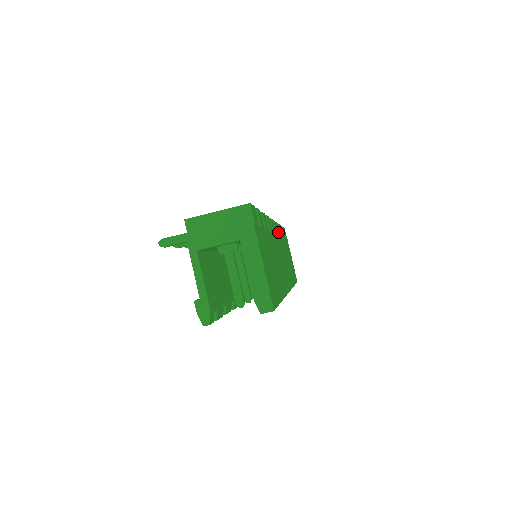
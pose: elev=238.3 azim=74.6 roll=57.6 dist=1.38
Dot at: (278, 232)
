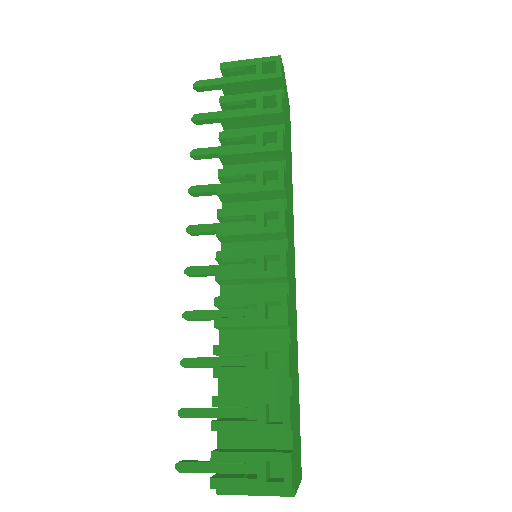
Dot at: (285, 196)
